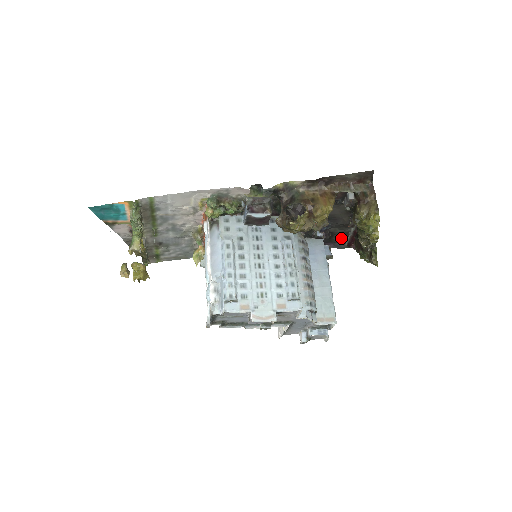
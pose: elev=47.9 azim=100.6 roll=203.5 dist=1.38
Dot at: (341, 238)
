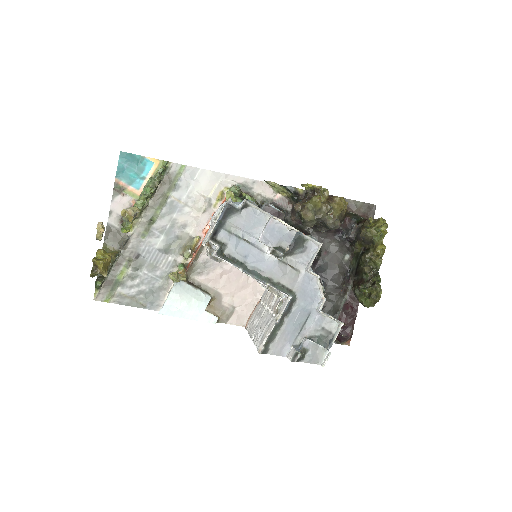
Dot at: occluded
